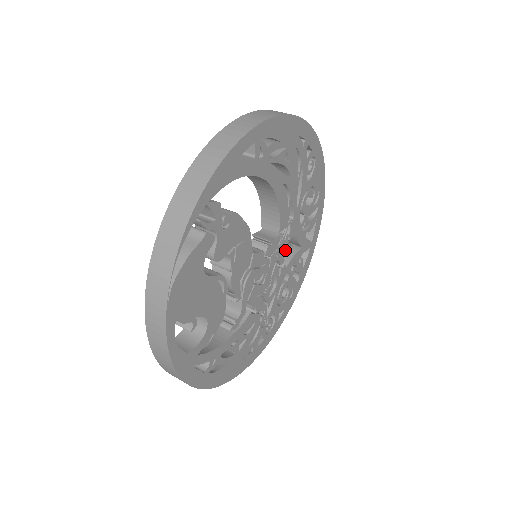
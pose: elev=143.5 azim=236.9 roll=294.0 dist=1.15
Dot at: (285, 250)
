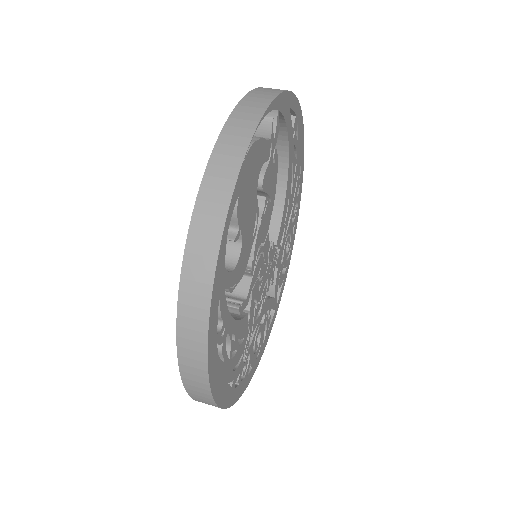
Dot at: (272, 277)
